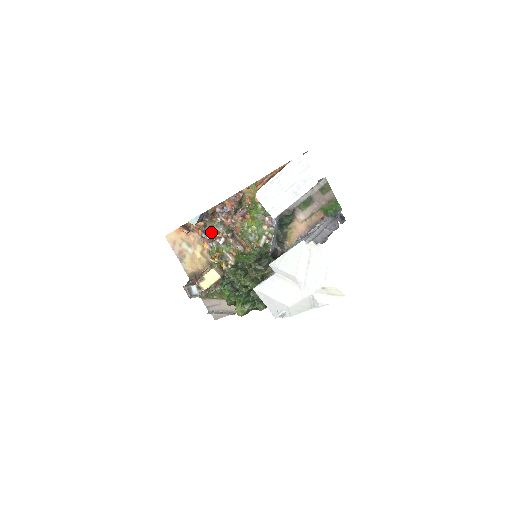
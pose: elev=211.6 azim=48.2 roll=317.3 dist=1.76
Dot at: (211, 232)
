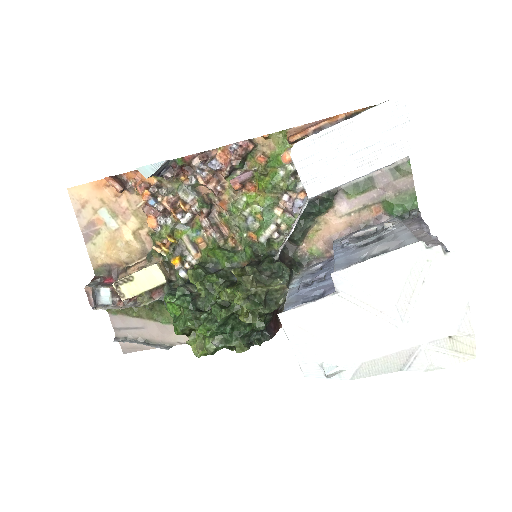
Dot at: (169, 199)
